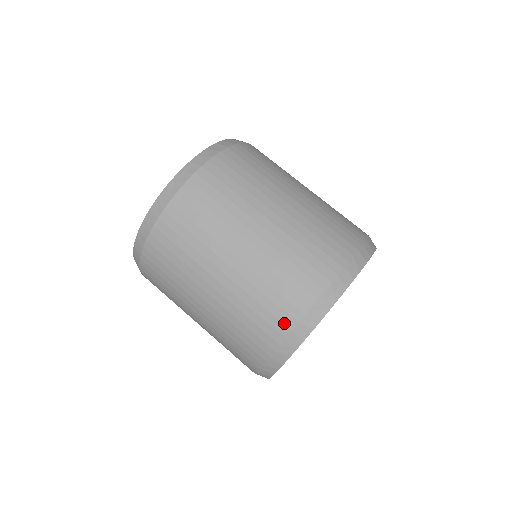
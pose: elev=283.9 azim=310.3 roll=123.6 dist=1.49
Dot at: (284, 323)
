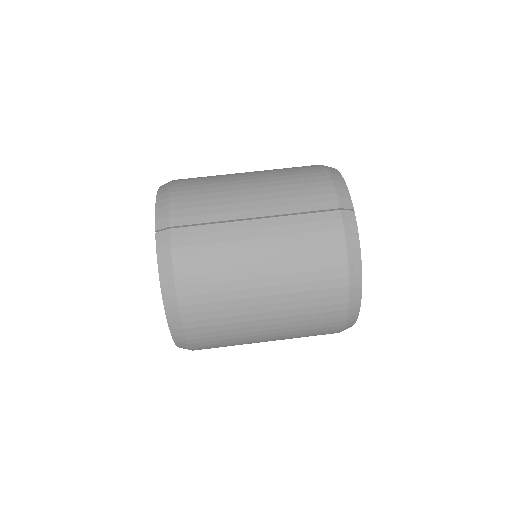
Dot at: (339, 310)
